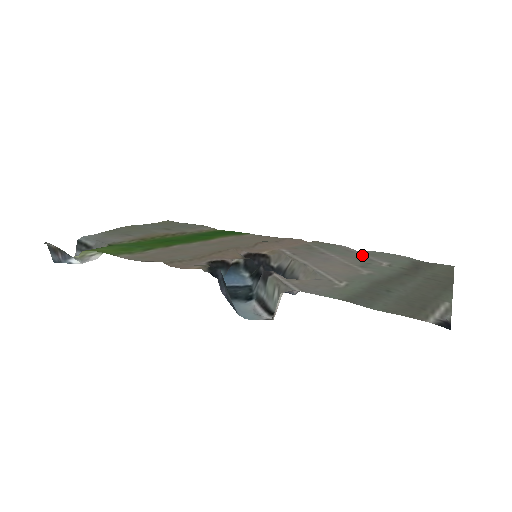
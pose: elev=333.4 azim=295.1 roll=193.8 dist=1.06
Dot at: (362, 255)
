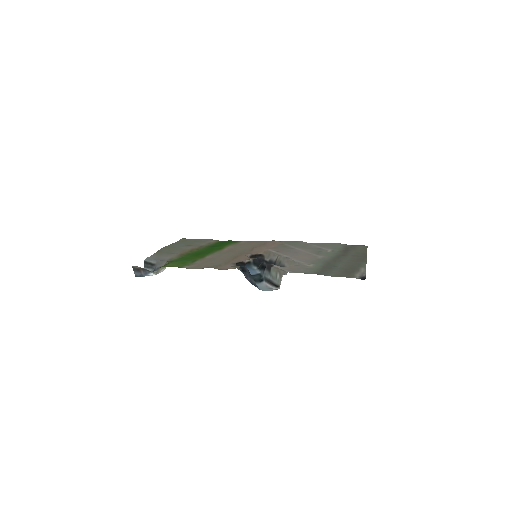
Dot at: (315, 246)
